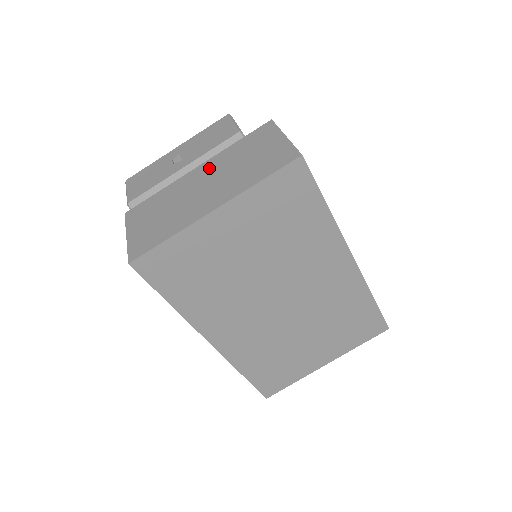
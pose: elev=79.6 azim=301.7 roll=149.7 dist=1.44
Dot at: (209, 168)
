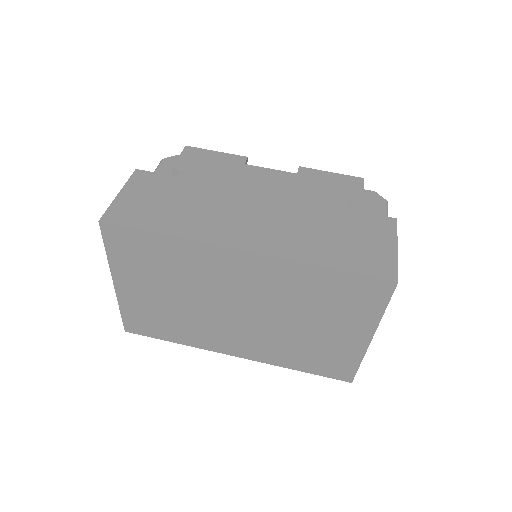
Dot at: occluded
